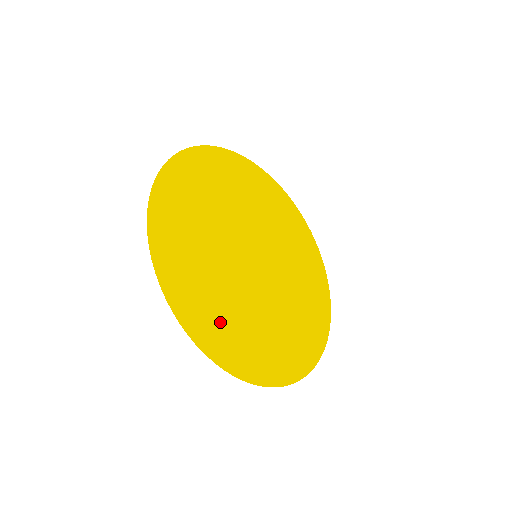
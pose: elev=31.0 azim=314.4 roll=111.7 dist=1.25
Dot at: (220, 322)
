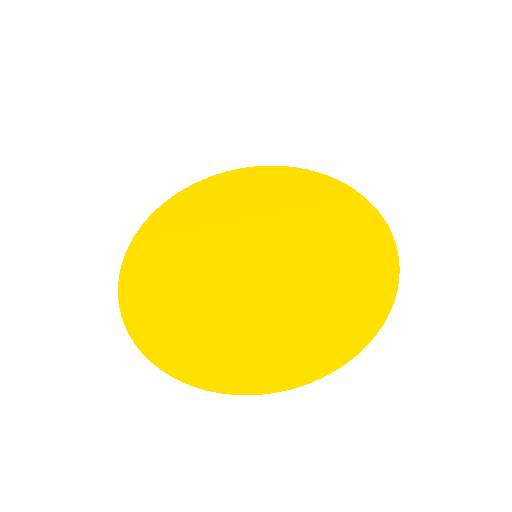
Dot at: (195, 339)
